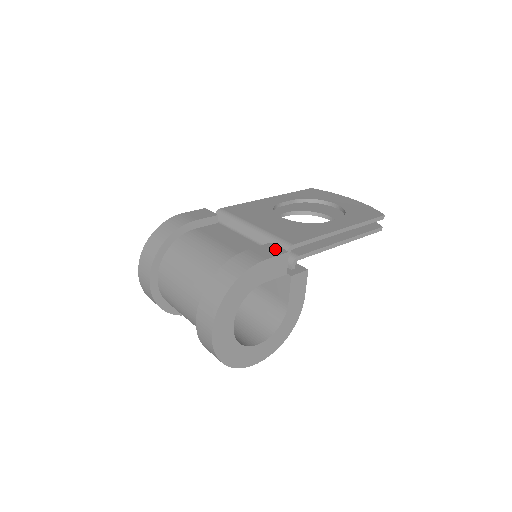
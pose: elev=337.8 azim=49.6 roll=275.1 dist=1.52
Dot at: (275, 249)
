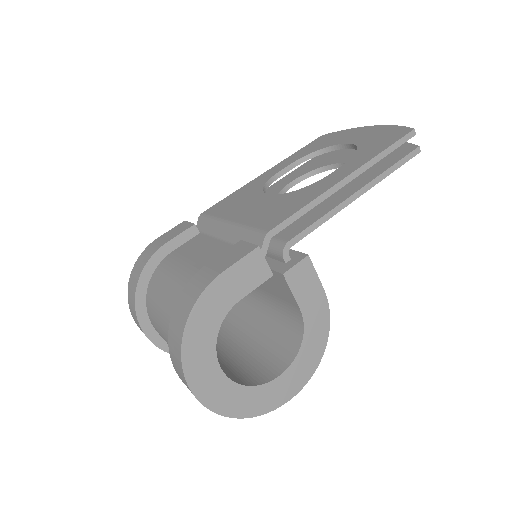
Dot at: (242, 249)
